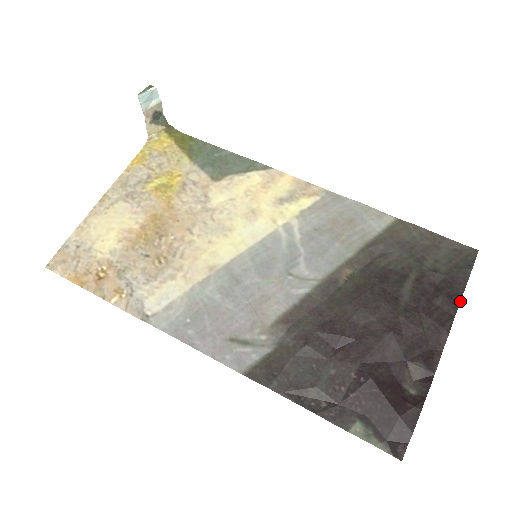
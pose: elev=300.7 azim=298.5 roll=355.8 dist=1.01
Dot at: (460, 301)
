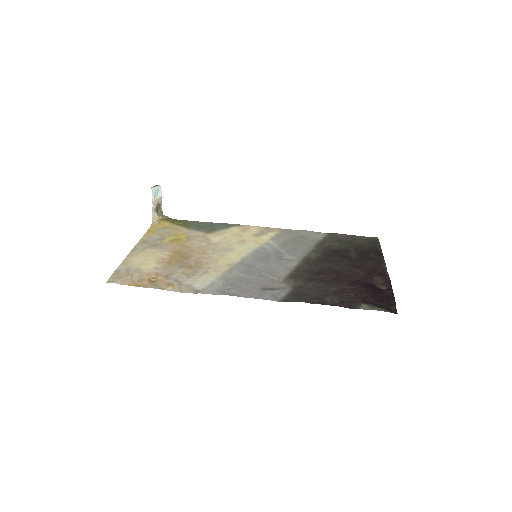
Dot at: (382, 254)
